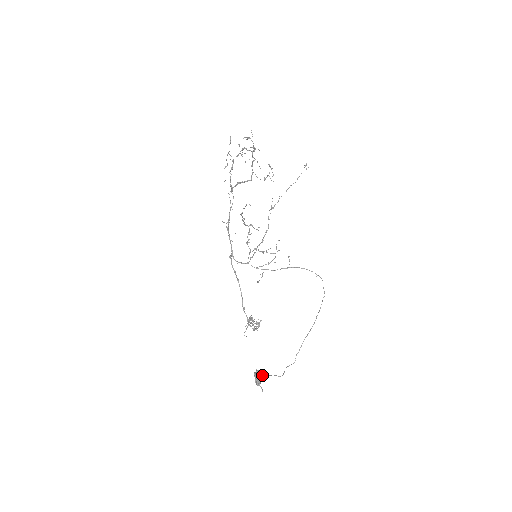
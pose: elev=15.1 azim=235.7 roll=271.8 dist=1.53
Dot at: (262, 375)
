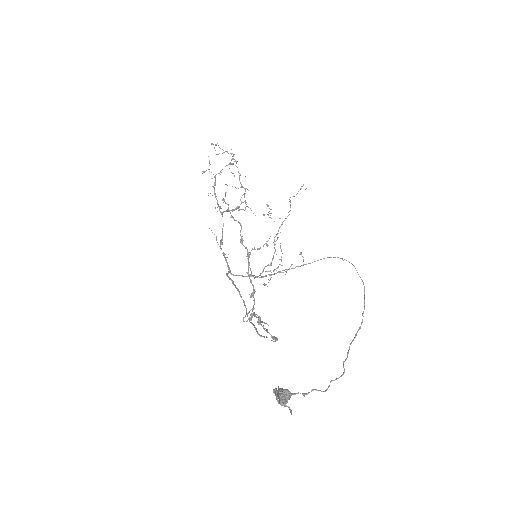
Dot at: (287, 389)
